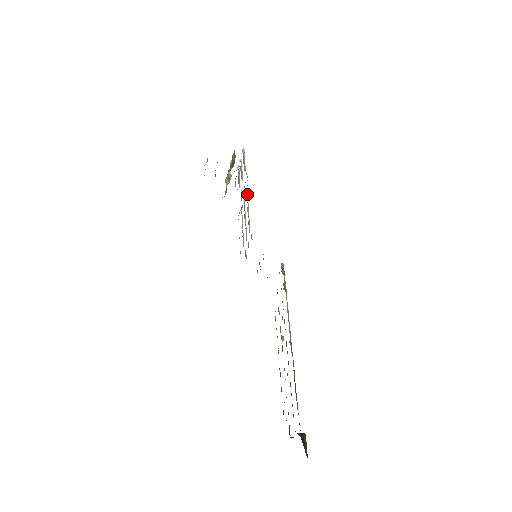
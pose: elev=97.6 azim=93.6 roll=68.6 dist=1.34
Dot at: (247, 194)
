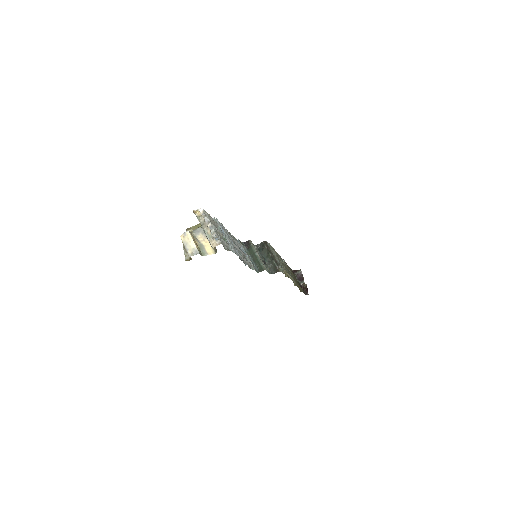
Dot at: occluded
